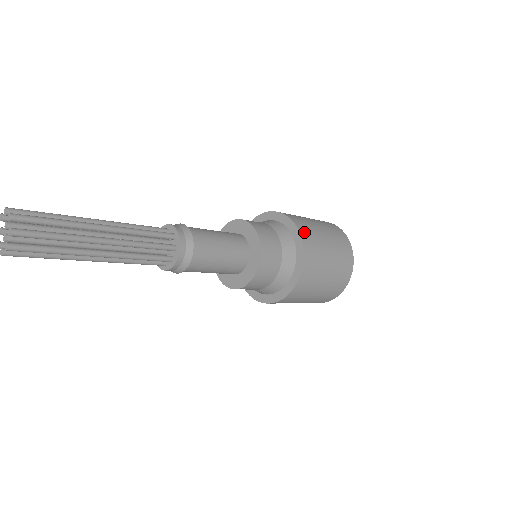
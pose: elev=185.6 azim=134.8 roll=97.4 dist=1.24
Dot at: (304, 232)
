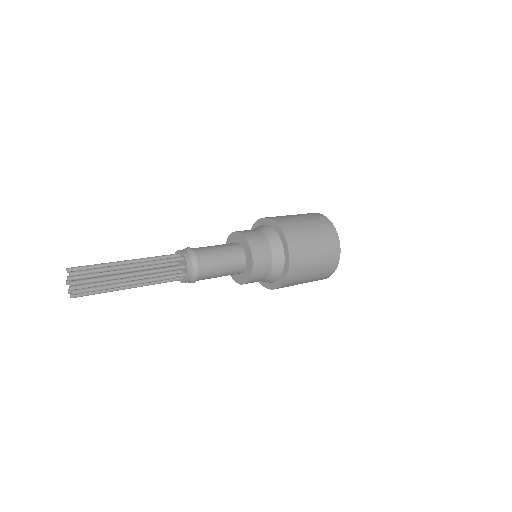
Dot at: (294, 258)
